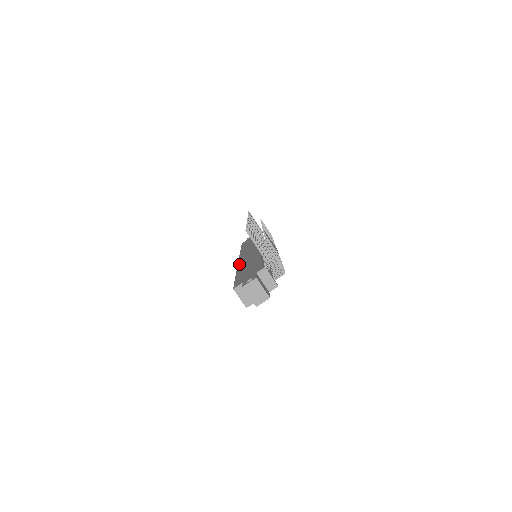
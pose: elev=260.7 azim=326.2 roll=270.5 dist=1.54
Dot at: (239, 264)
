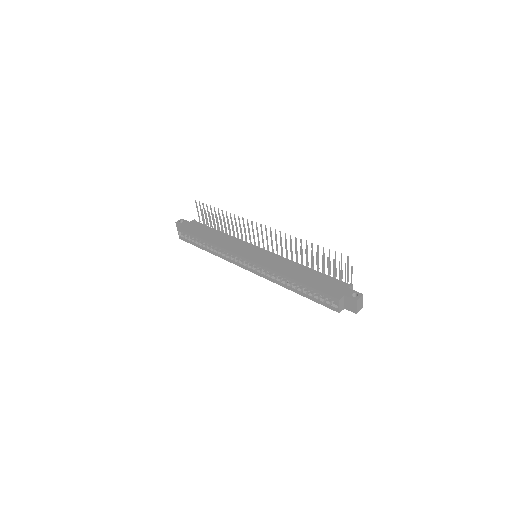
Dot at: (269, 267)
